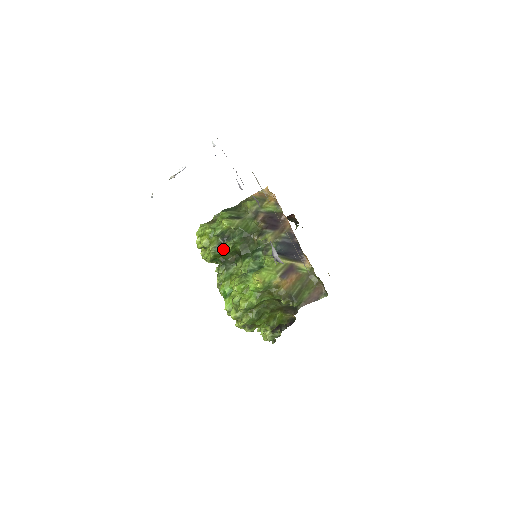
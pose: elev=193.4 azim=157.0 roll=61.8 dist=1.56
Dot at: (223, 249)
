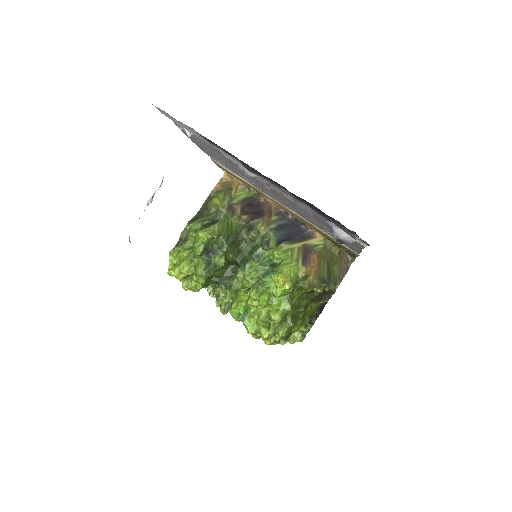
Dot at: (214, 267)
